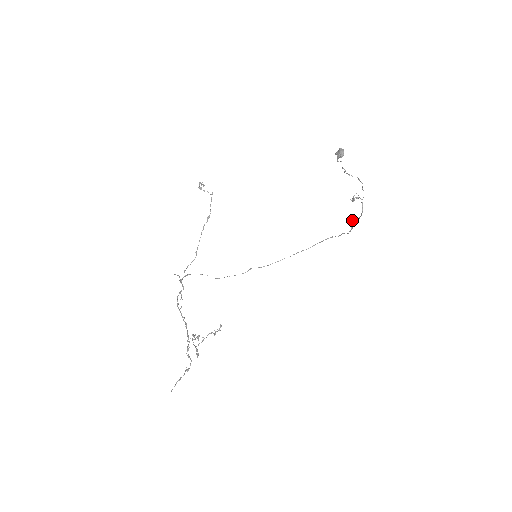
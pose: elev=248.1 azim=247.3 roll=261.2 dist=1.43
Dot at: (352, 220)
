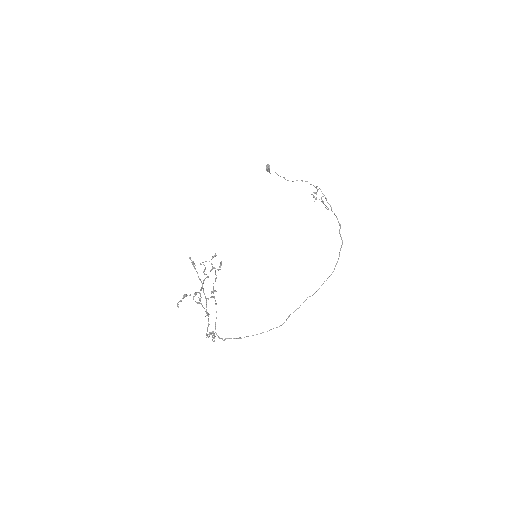
Dot at: occluded
